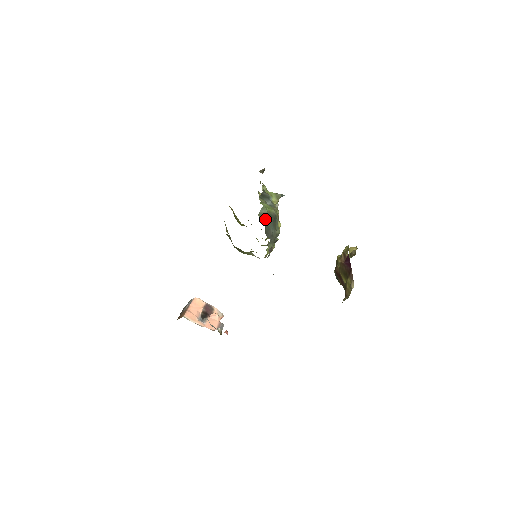
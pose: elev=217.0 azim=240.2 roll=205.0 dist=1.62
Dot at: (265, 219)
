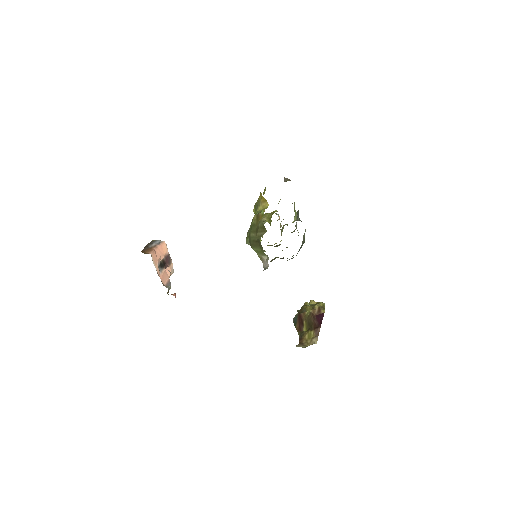
Dot at: occluded
